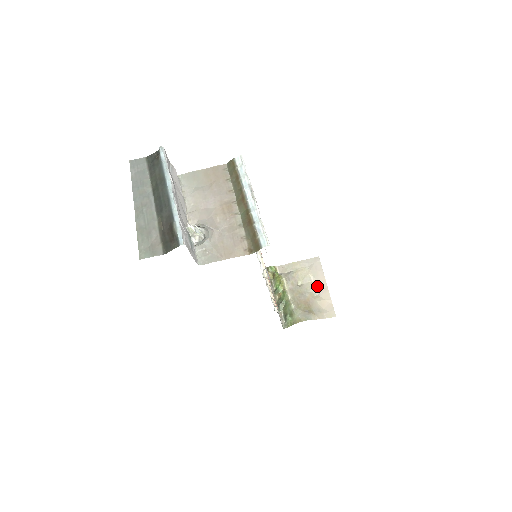
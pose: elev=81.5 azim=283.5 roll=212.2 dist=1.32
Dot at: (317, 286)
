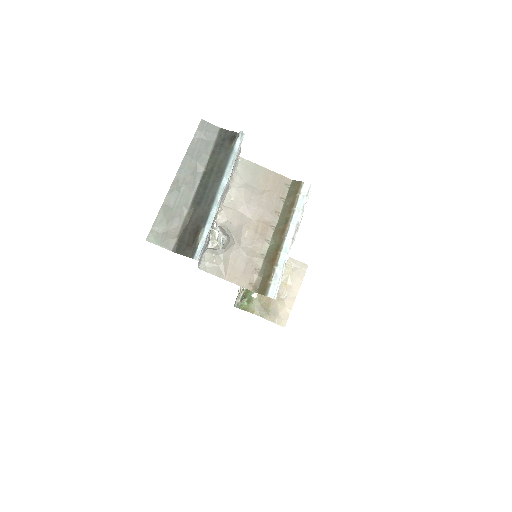
Dot at: (288, 290)
